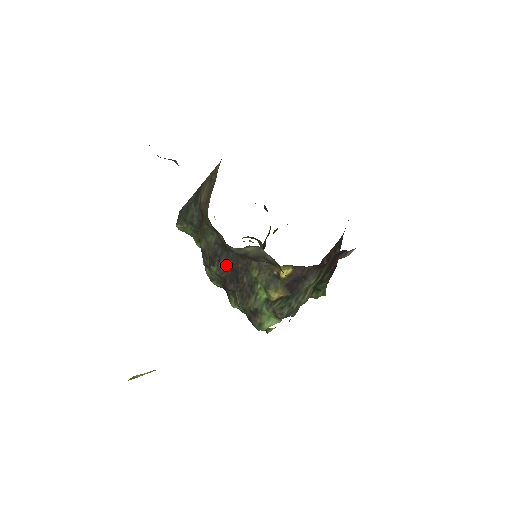
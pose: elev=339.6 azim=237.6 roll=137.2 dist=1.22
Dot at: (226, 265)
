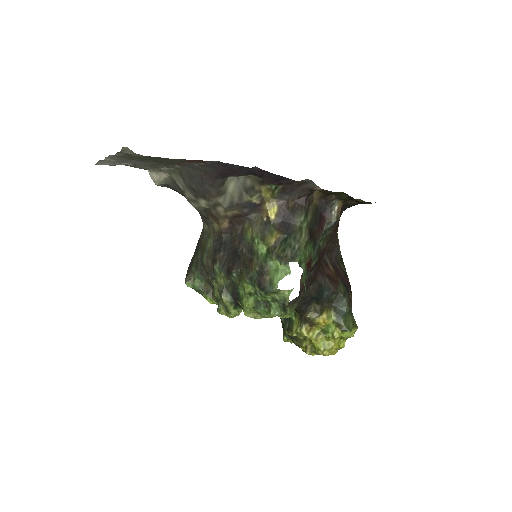
Dot at: (226, 254)
